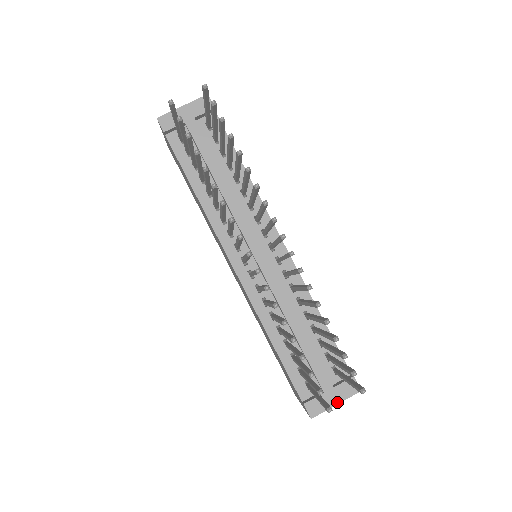
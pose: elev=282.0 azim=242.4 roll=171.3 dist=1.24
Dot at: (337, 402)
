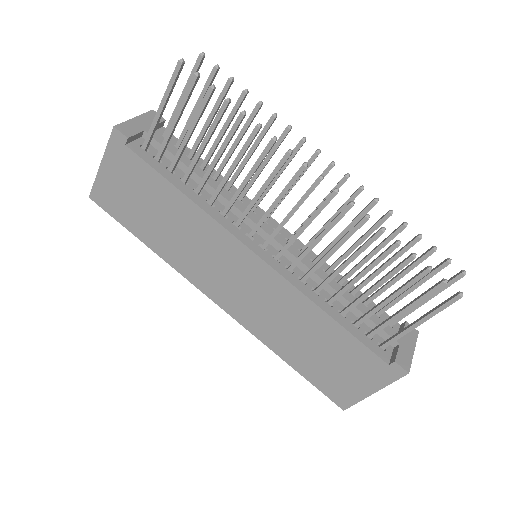
Dot at: (413, 349)
